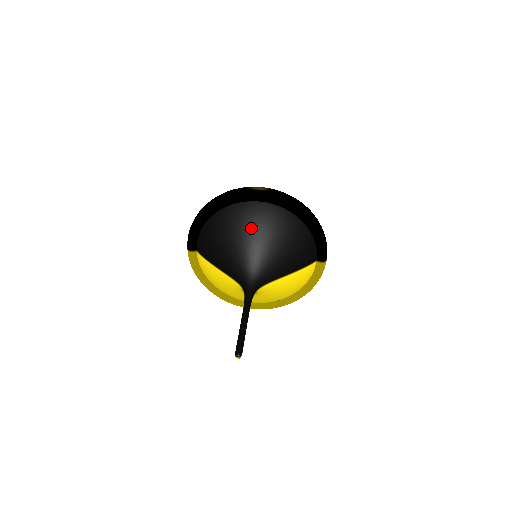
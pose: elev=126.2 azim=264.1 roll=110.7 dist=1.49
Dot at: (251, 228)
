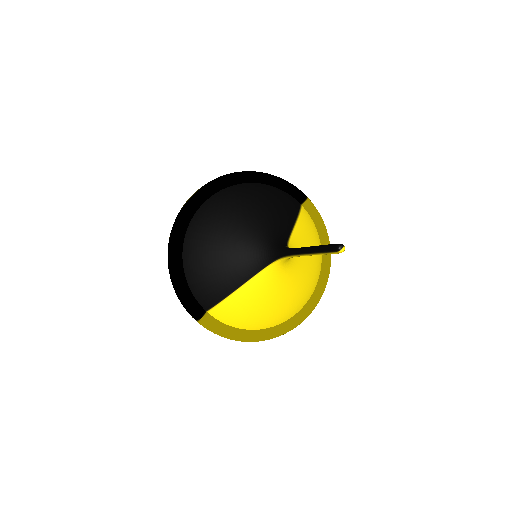
Dot at: (222, 221)
